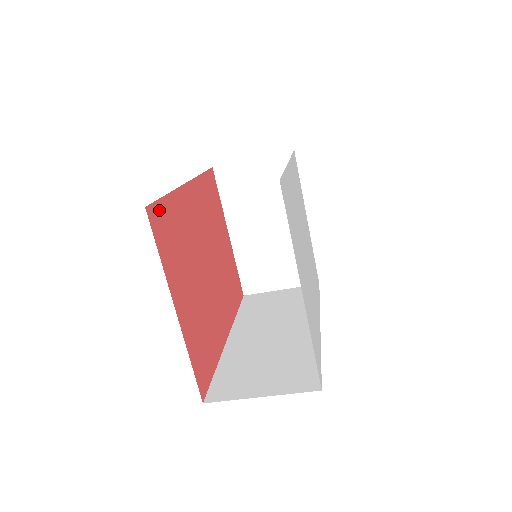
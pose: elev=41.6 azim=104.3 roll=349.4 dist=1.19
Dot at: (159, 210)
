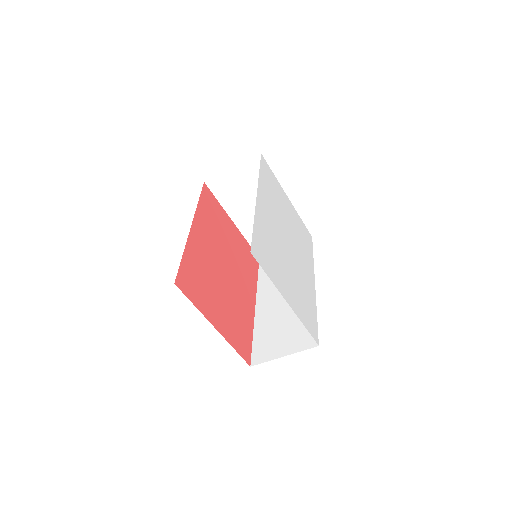
Dot at: (182, 273)
